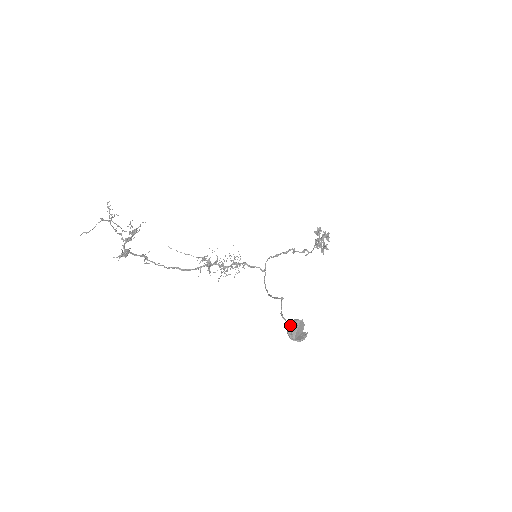
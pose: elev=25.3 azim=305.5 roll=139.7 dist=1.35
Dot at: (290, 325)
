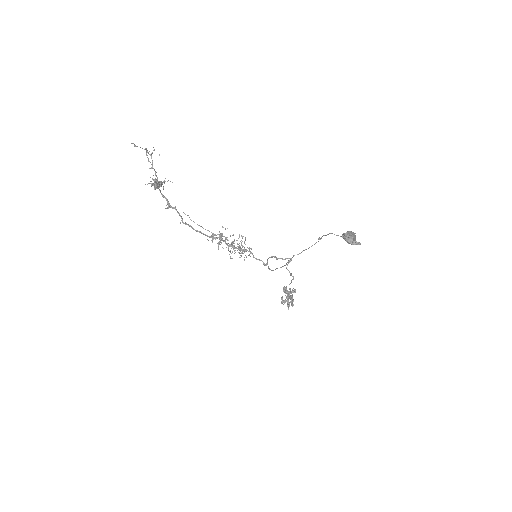
Dot at: (347, 232)
